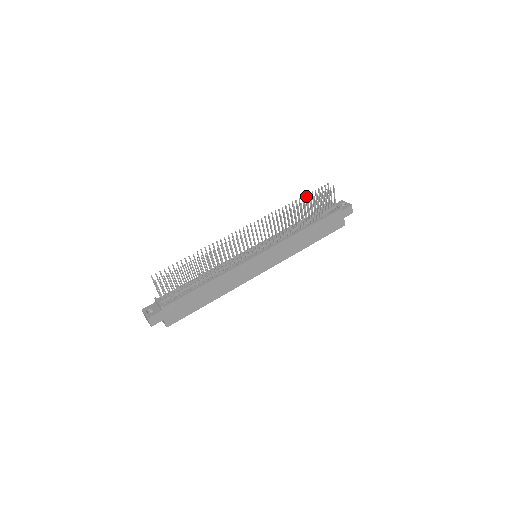
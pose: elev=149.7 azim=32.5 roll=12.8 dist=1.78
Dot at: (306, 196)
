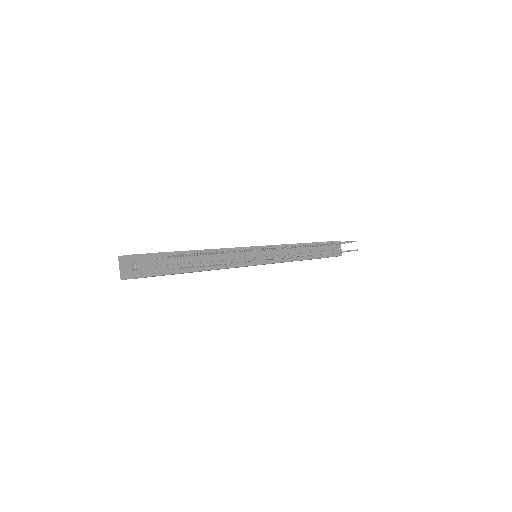
Dot at: occluded
